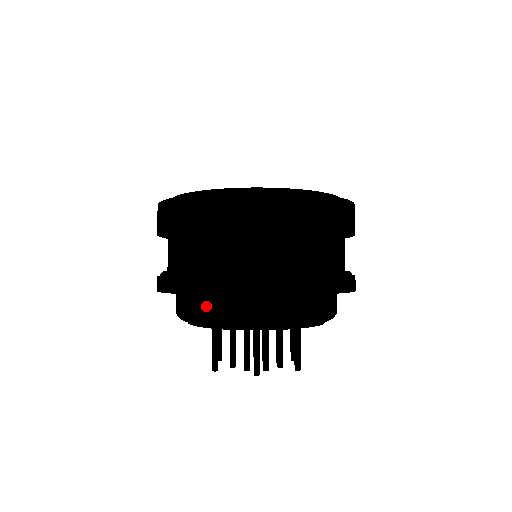
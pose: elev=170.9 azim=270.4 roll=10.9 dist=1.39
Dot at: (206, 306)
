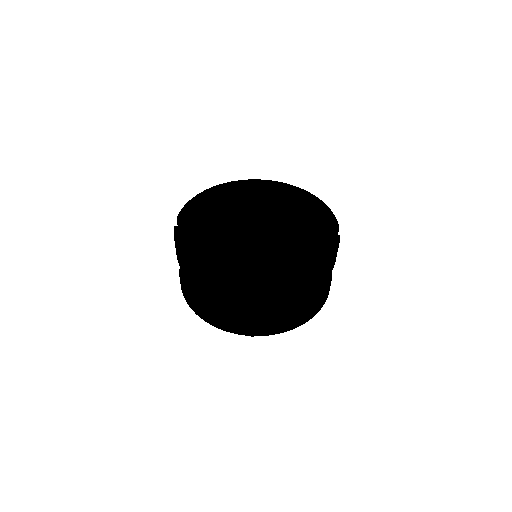
Dot at: occluded
